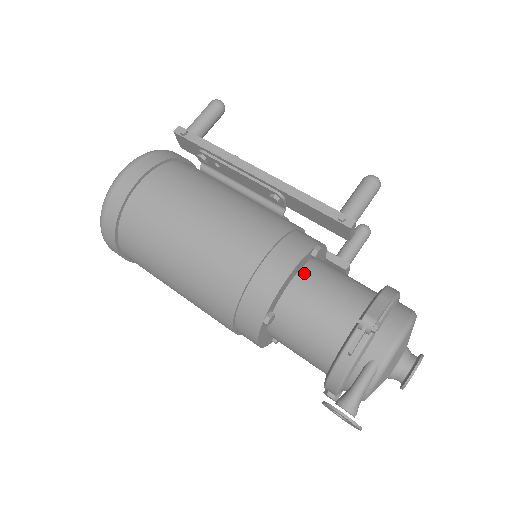
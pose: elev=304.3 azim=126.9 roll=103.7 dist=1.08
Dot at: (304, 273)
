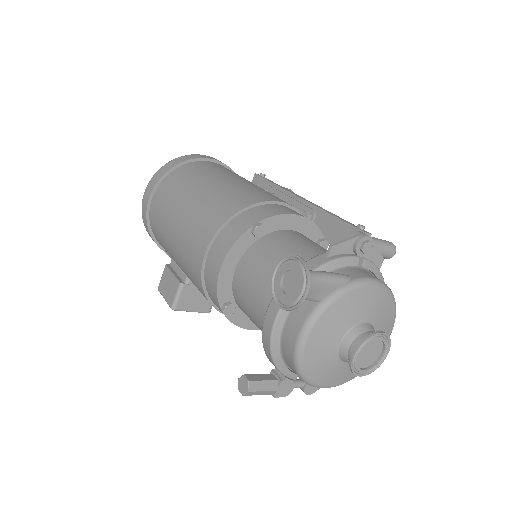
Dot at: (307, 237)
